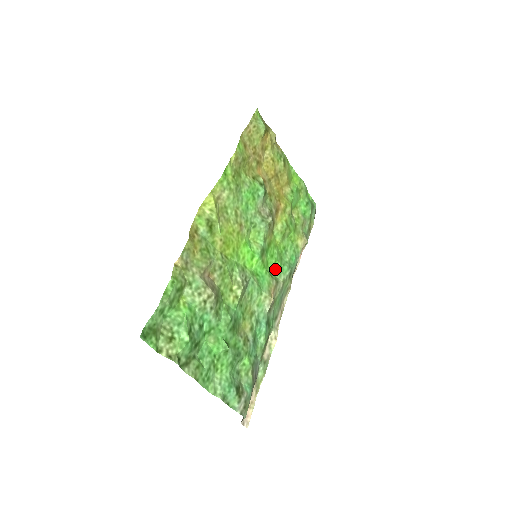
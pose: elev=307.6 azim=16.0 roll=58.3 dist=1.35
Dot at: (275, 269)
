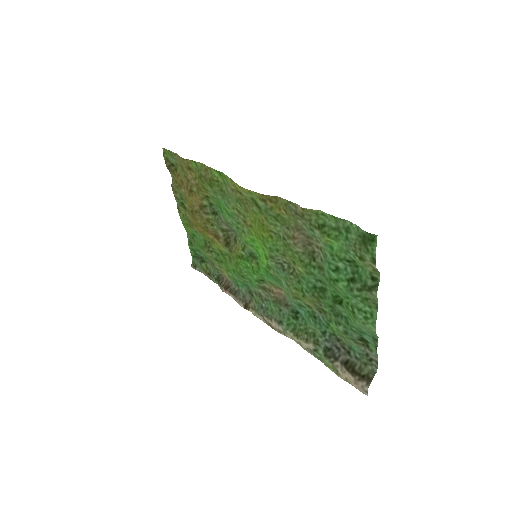
Dot at: (253, 280)
